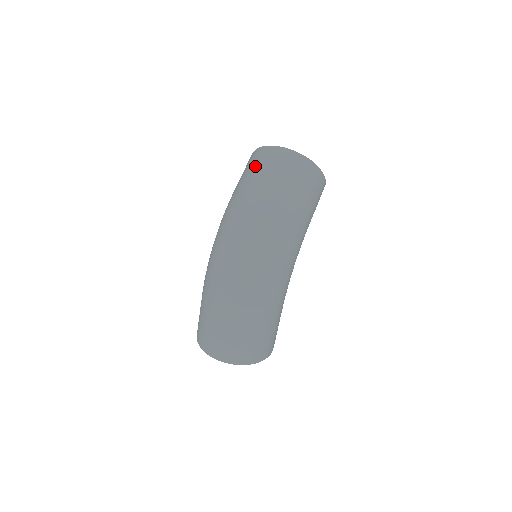
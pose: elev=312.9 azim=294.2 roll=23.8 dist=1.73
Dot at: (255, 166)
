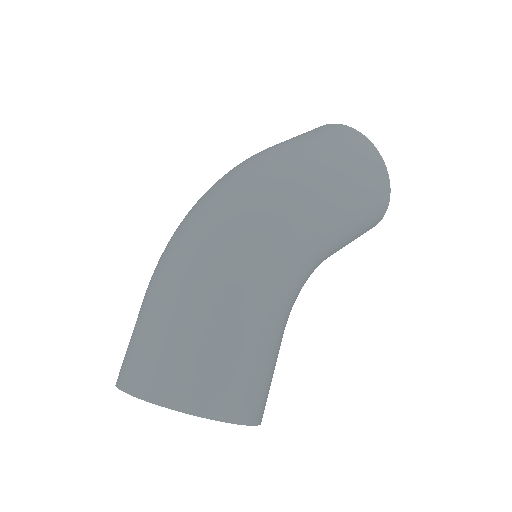
Dot at: occluded
